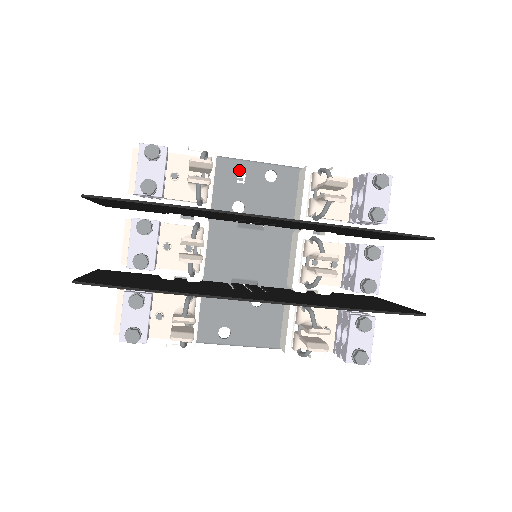
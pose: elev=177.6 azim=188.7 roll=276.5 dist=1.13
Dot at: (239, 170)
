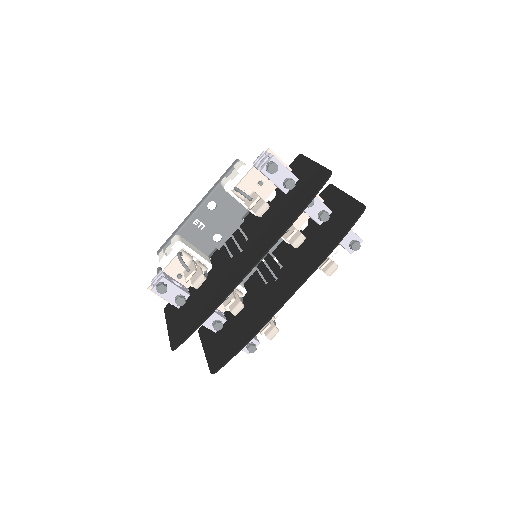
Dot at: (195, 224)
